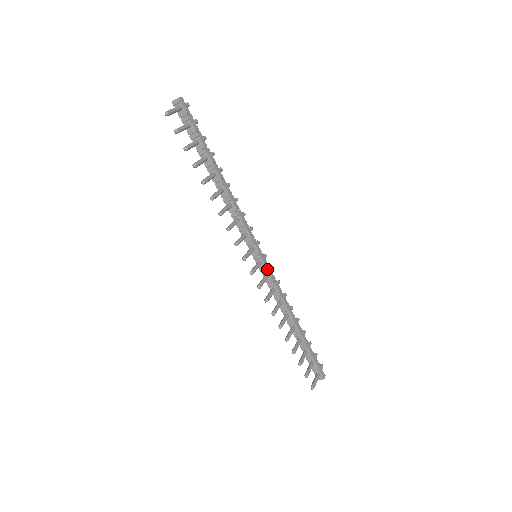
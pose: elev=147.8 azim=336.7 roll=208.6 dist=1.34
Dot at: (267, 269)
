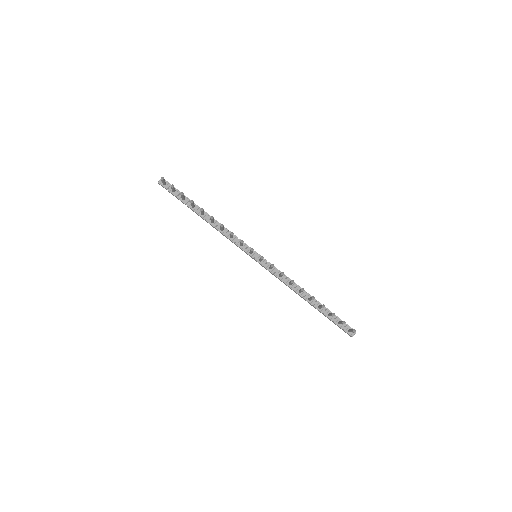
Dot at: (268, 262)
